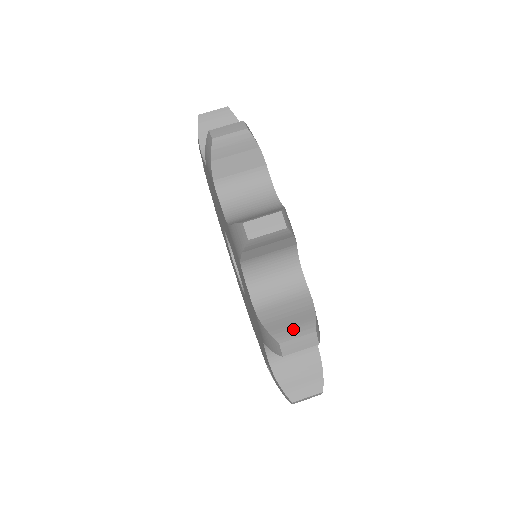
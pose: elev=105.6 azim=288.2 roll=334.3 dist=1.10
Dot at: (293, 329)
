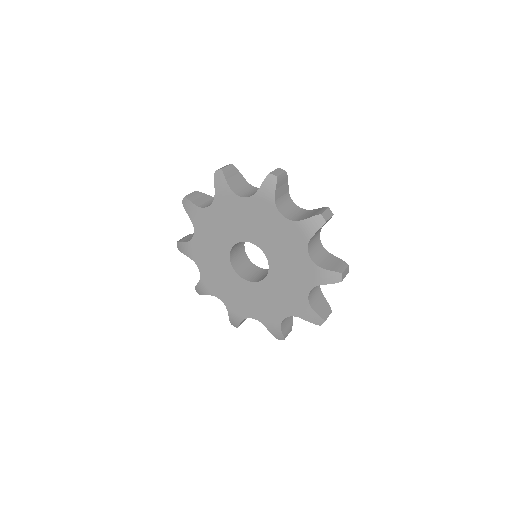
Dot at: (319, 211)
